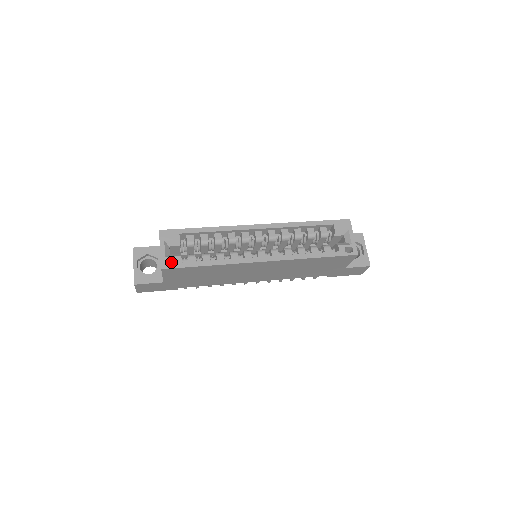
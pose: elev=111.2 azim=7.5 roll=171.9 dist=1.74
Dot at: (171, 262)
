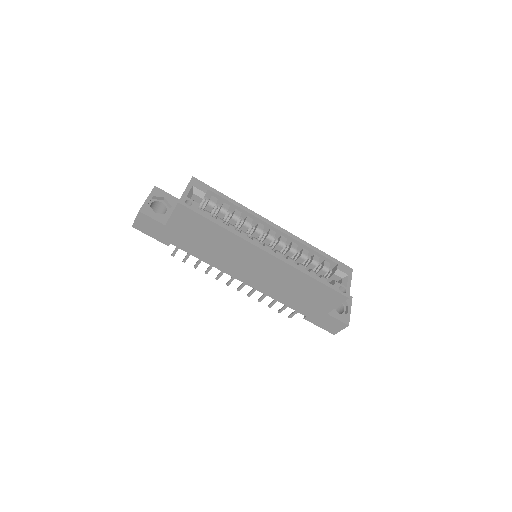
Dot at: occluded
